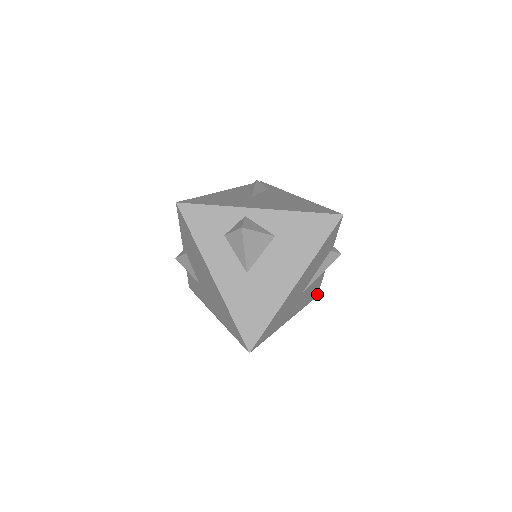
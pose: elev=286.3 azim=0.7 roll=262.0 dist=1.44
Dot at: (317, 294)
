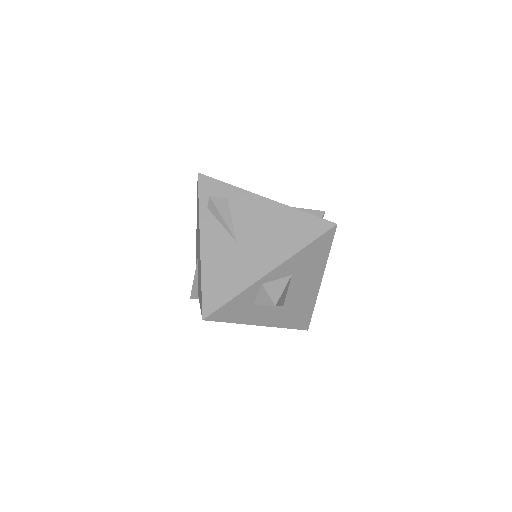
Dot at: occluded
